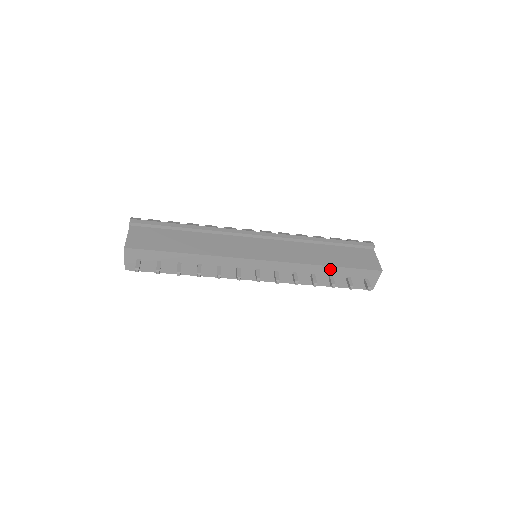
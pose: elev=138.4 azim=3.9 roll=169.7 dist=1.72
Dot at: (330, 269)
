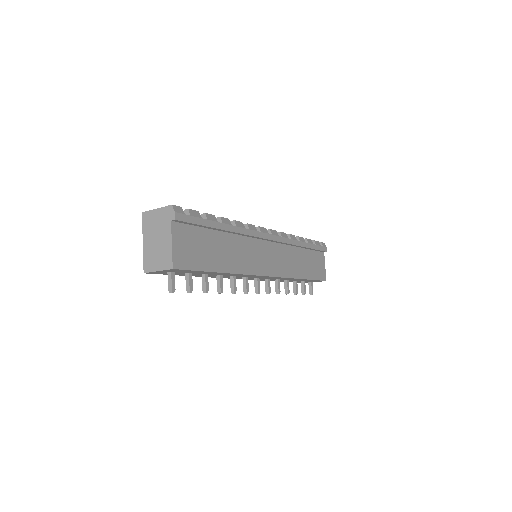
Dot at: (302, 279)
